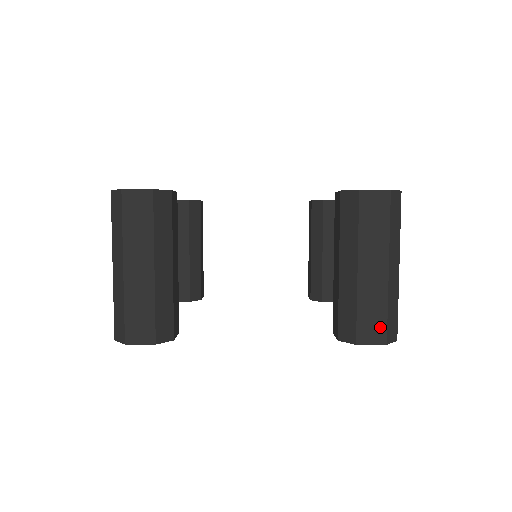
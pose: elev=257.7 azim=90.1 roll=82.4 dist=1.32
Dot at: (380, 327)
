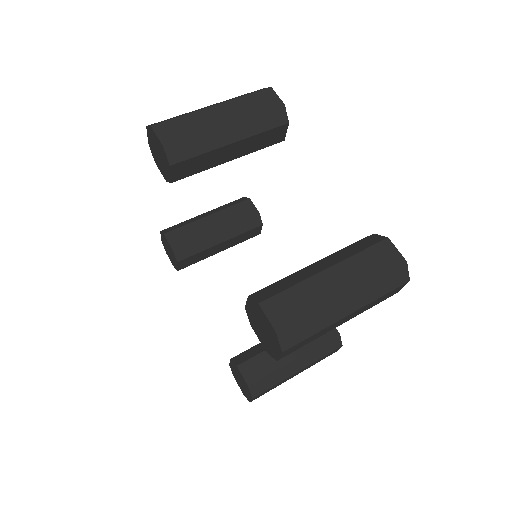
Dot at: (289, 316)
